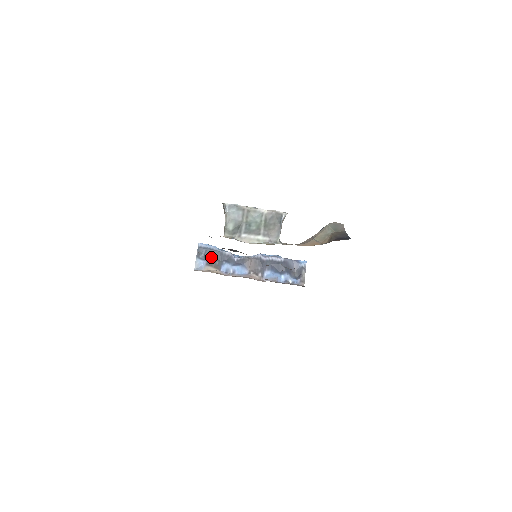
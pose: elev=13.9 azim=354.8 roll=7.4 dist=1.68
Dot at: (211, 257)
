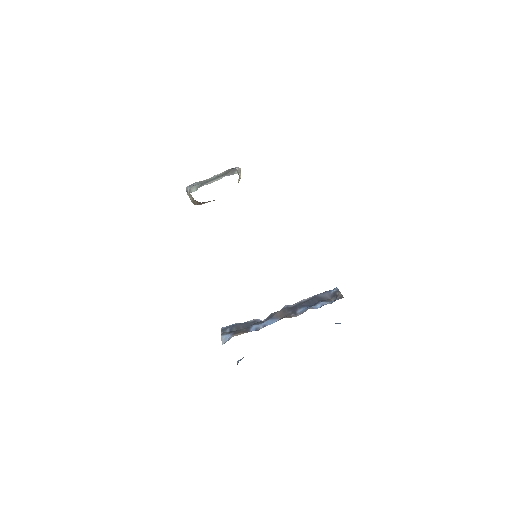
Dot at: (237, 329)
